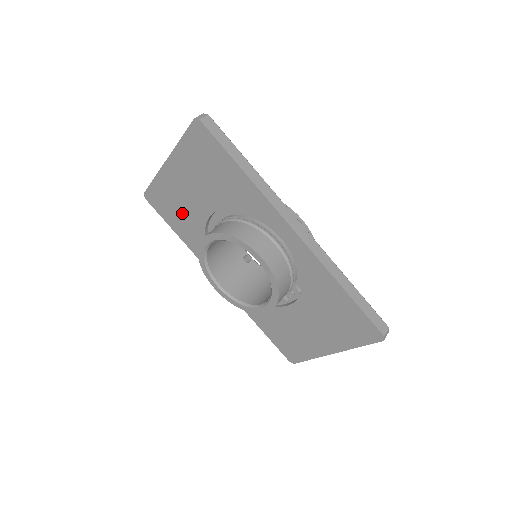
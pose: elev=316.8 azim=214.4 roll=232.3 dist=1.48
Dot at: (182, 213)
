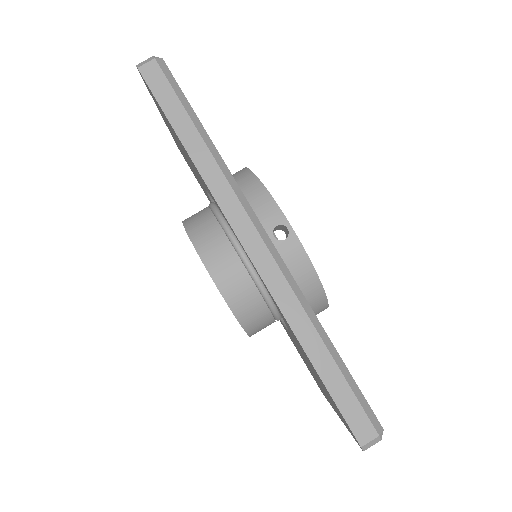
Dot at: occluded
